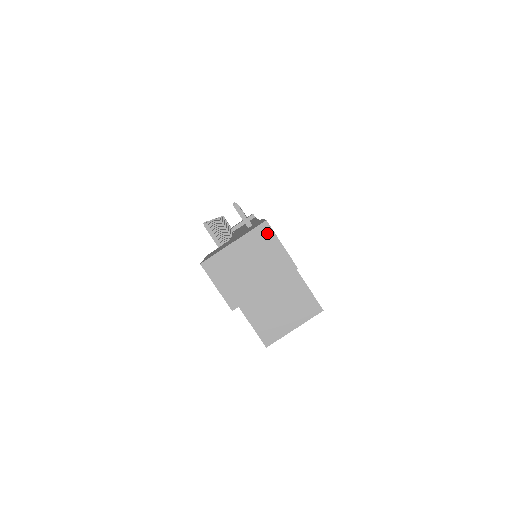
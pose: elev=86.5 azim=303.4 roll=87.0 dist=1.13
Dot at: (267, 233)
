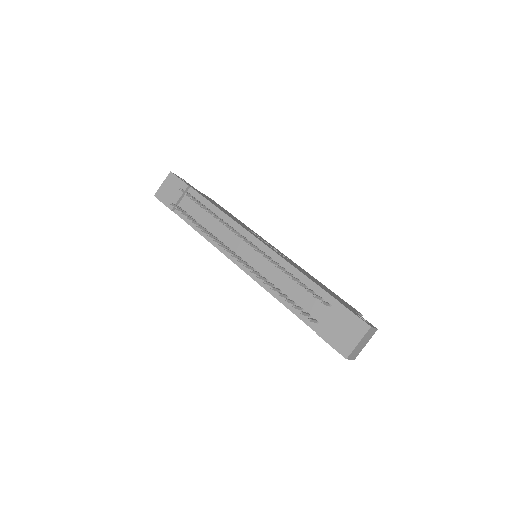
Dot at: (370, 330)
